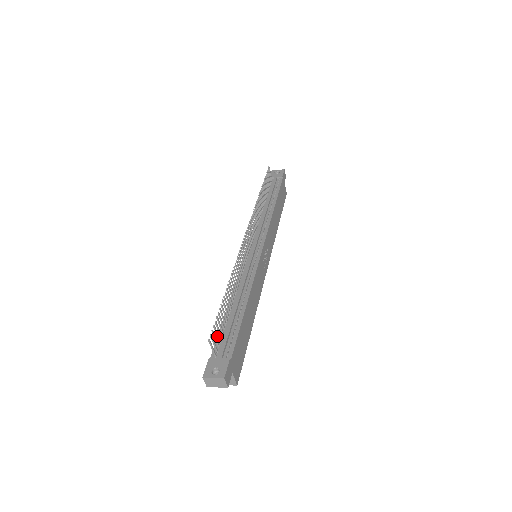
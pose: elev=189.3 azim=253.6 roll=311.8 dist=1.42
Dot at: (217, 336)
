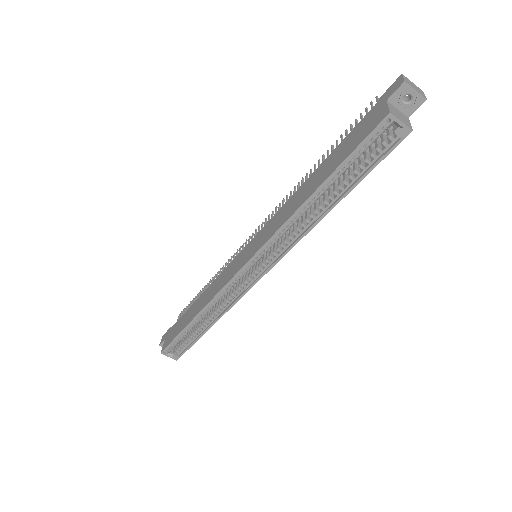
Dot at: occluded
